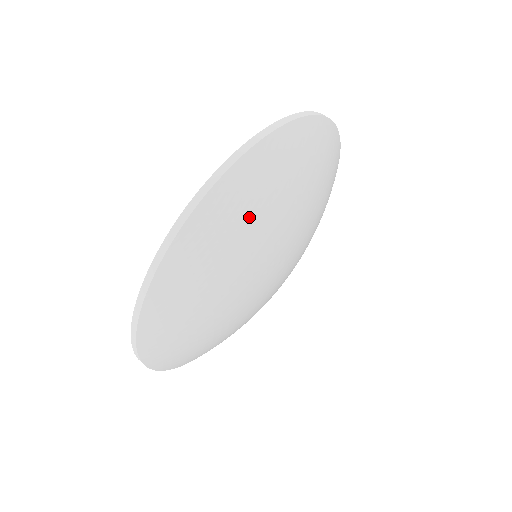
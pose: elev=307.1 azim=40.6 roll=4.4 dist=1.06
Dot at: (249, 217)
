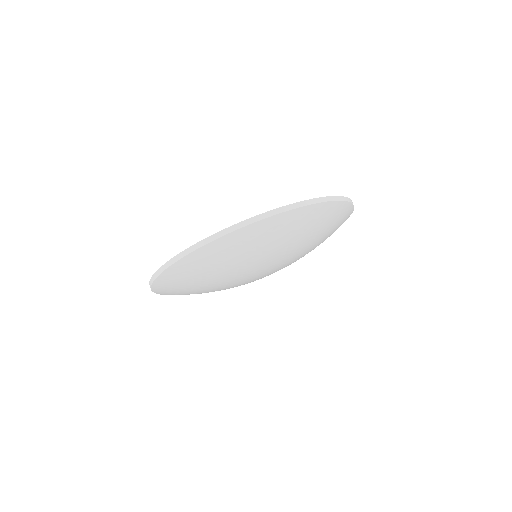
Dot at: (253, 249)
